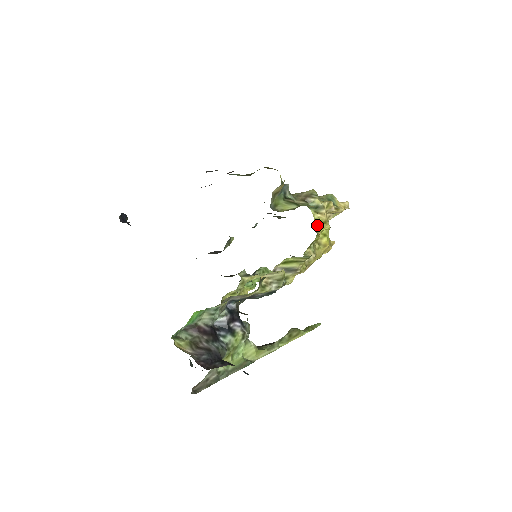
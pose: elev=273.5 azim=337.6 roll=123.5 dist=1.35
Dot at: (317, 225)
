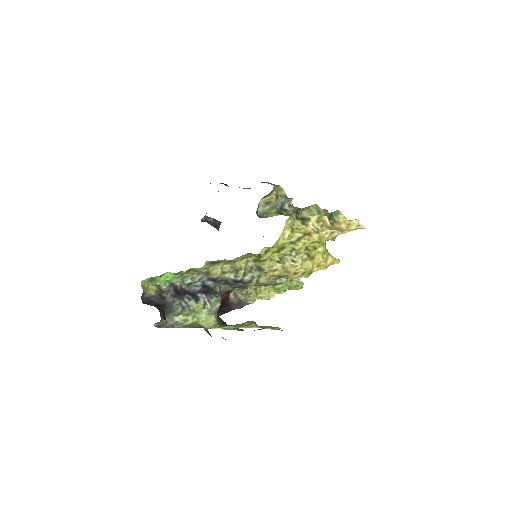
Dot at: (301, 236)
